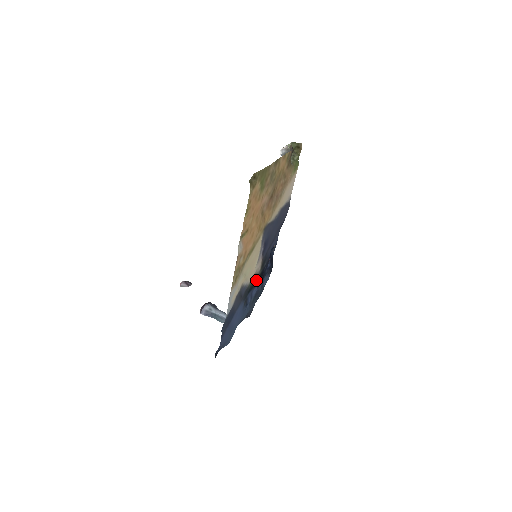
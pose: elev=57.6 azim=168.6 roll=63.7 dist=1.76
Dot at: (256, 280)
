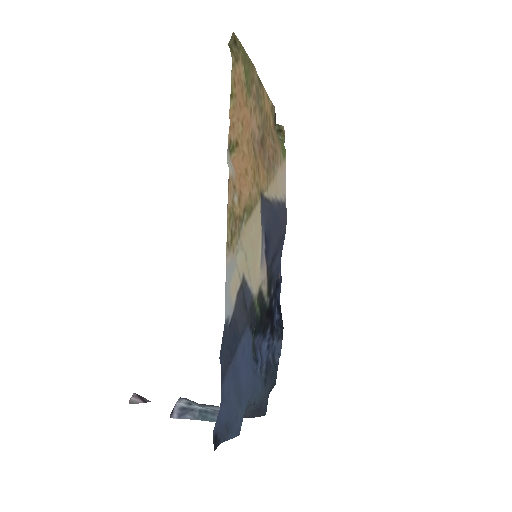
Dot at: (263, 316)
